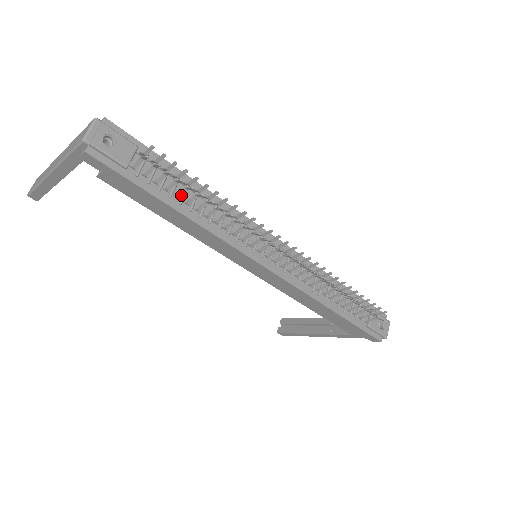
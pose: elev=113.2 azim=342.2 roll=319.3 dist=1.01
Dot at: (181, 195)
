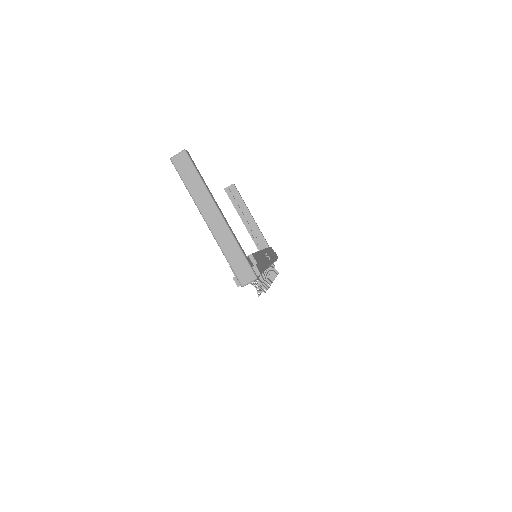
Dot at: (255, 280)
